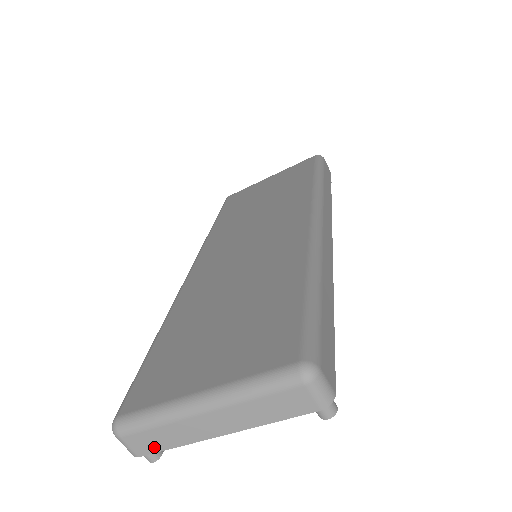
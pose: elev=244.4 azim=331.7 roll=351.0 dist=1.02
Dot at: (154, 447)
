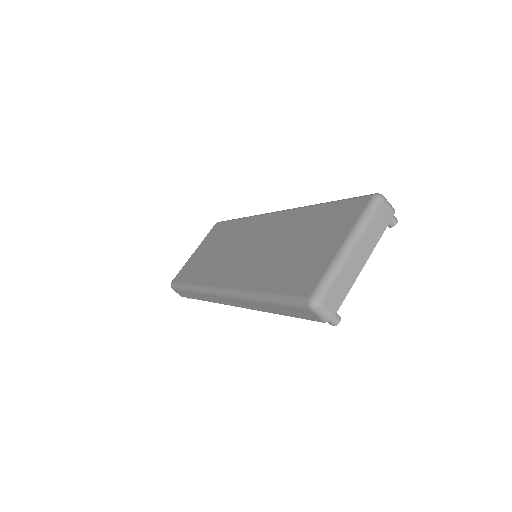
Dot at: (340, 299)
